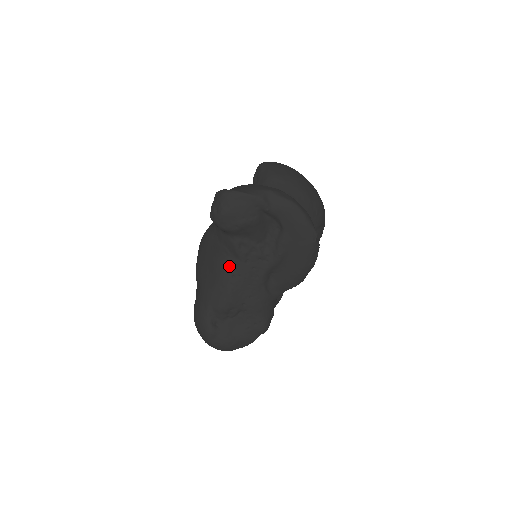
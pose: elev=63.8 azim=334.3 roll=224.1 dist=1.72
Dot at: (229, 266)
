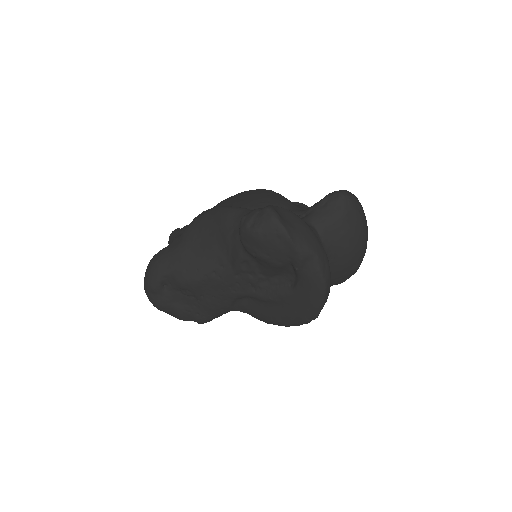
Dot at: (219, 262)
